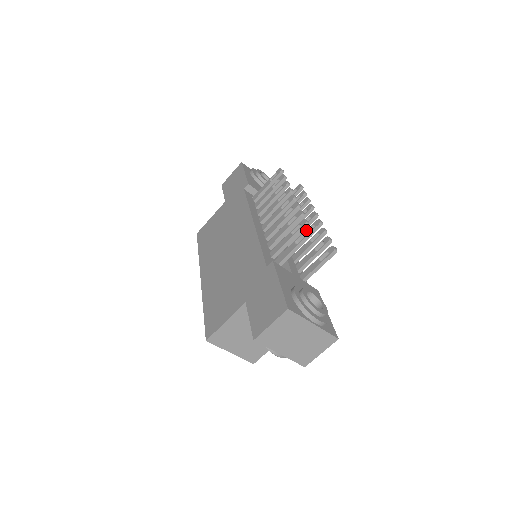
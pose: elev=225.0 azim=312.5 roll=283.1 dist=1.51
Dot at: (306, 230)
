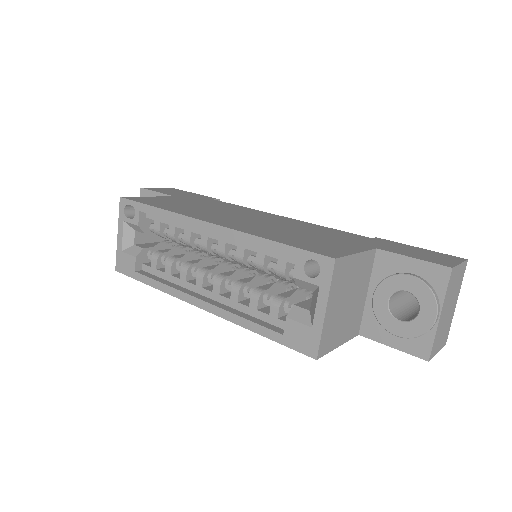
Dot at: occluded
